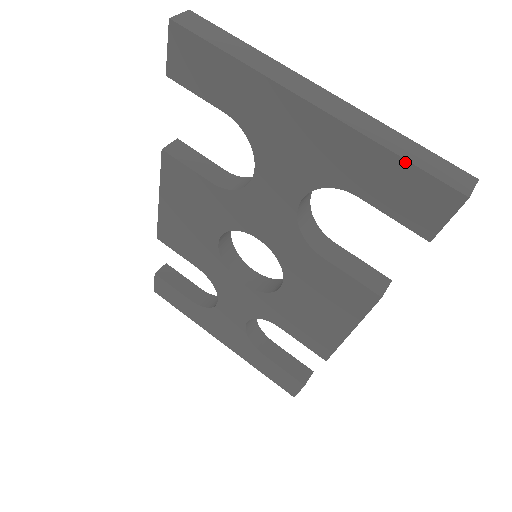
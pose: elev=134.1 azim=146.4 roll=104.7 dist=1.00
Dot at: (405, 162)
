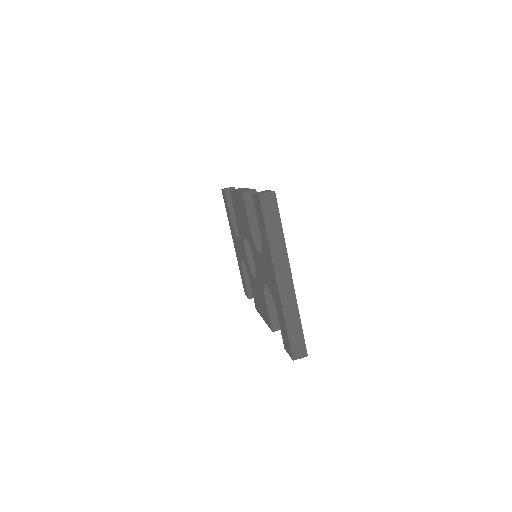
Dot at: (287, 331)
